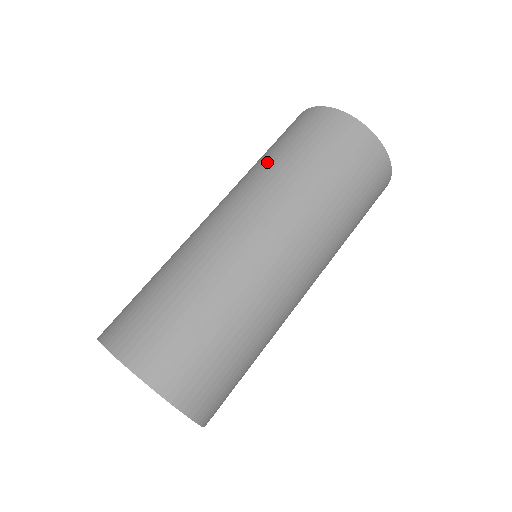
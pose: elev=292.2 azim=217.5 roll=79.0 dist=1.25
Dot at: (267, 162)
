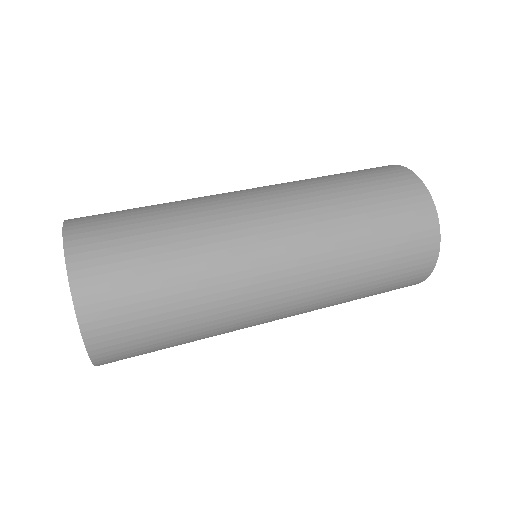
Dot at: occluded
